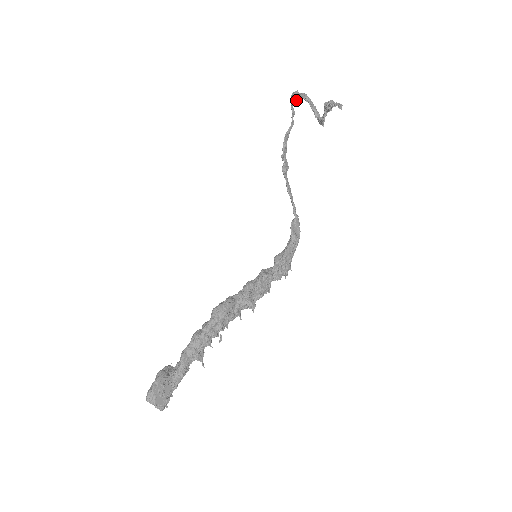
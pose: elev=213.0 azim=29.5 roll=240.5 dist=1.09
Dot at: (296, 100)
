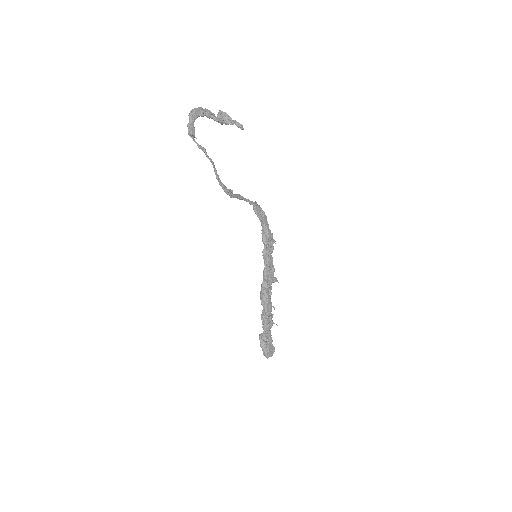
Dot at: (194, 133)
